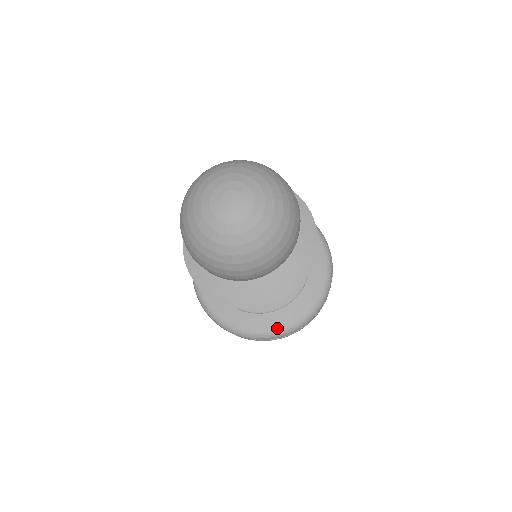
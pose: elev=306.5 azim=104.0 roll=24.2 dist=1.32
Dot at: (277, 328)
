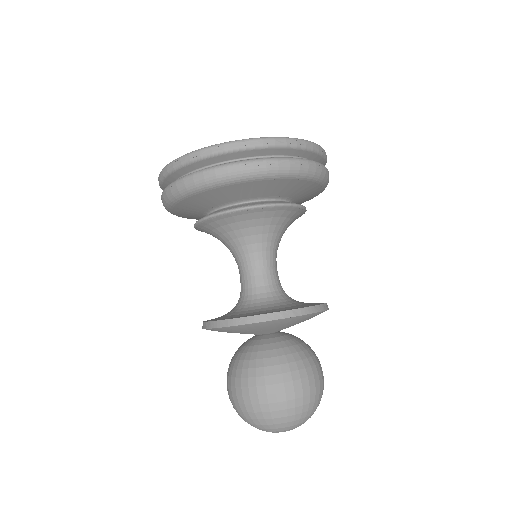
Dot at: occluded
